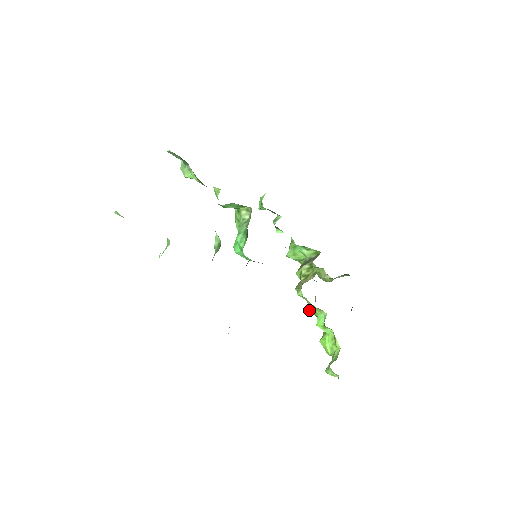
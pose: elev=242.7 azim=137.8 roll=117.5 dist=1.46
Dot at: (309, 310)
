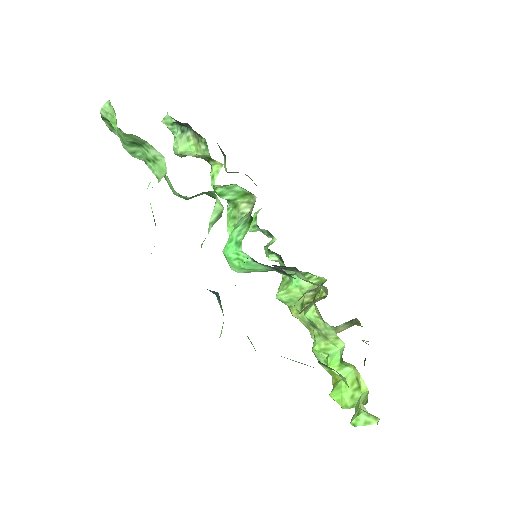
Dot at: (316, 348)
